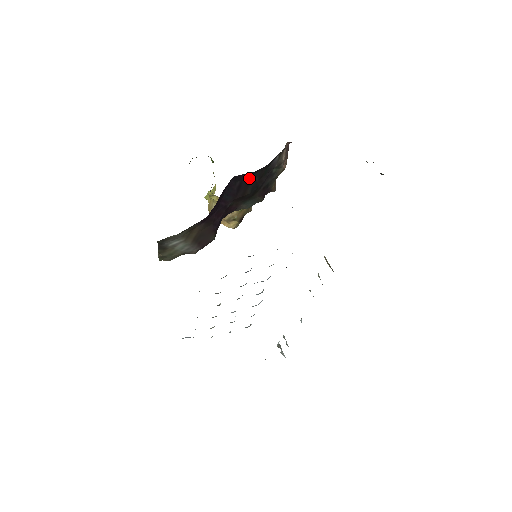
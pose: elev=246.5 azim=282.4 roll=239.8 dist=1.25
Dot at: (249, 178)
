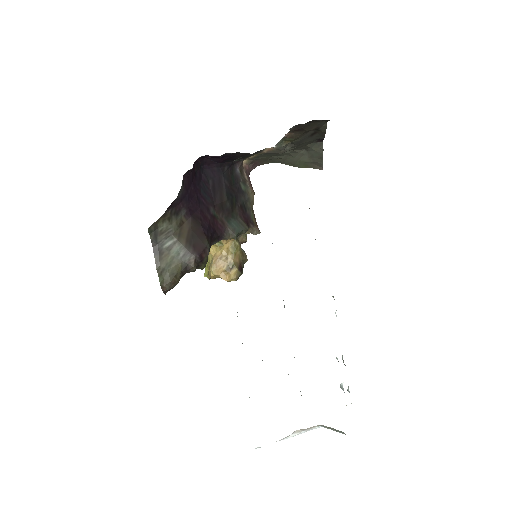
Dot at: (219, 179)
